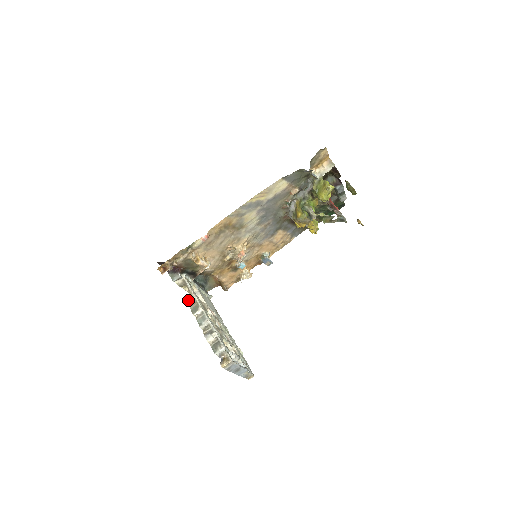
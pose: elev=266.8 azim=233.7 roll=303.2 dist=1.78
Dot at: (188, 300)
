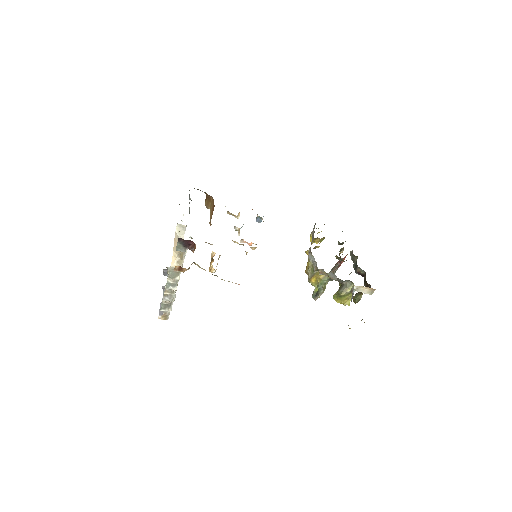
Dot at: (174, 265)
